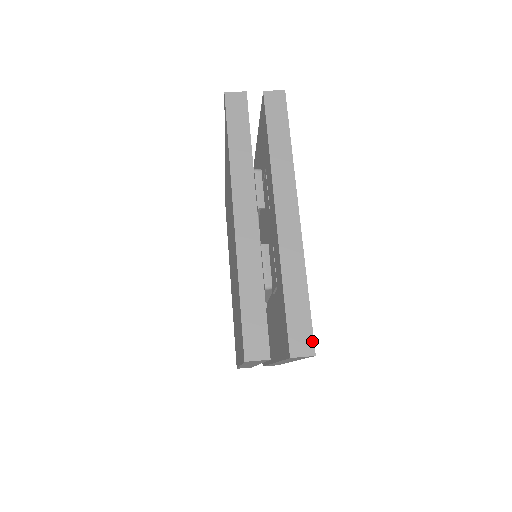
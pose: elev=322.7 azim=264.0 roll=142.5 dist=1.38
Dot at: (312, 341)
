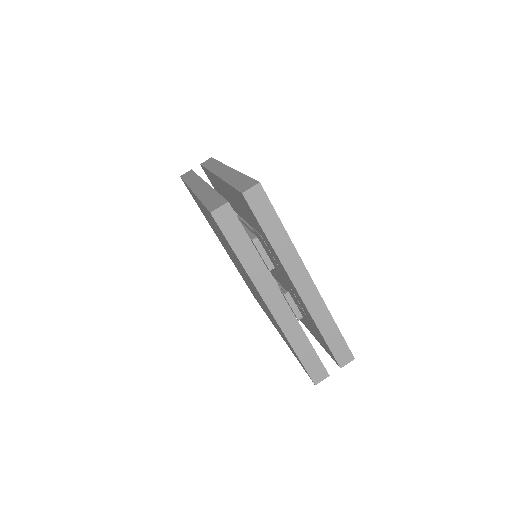
Dot at: (350, 353)
